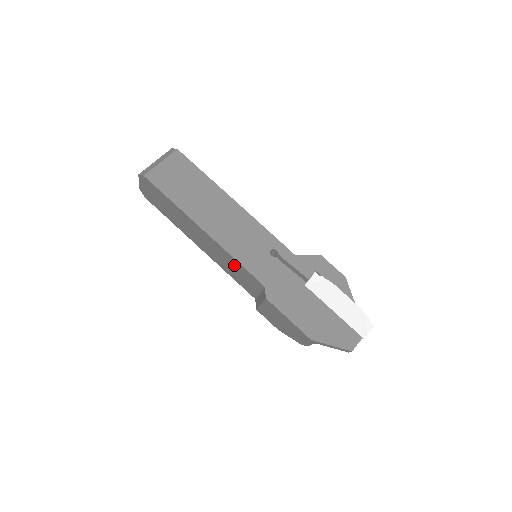
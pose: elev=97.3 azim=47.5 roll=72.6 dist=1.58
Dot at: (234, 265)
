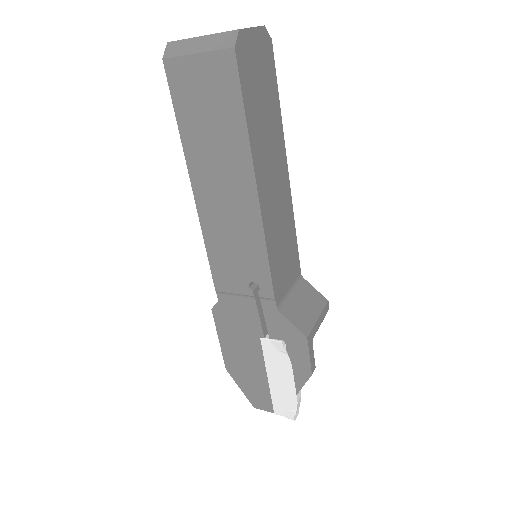
Dot at: occluded
